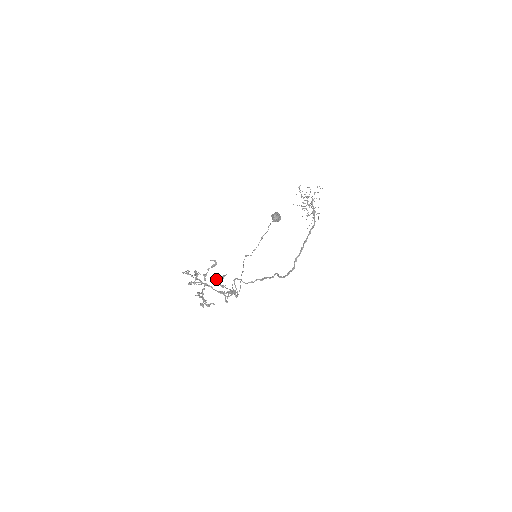
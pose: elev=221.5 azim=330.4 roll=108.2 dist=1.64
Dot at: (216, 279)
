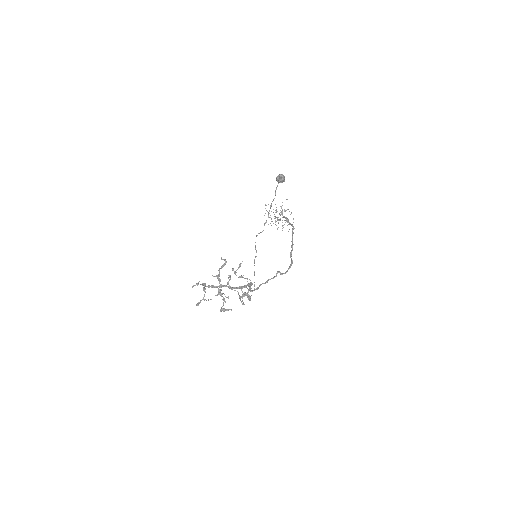
Dot at: (233, 269)
